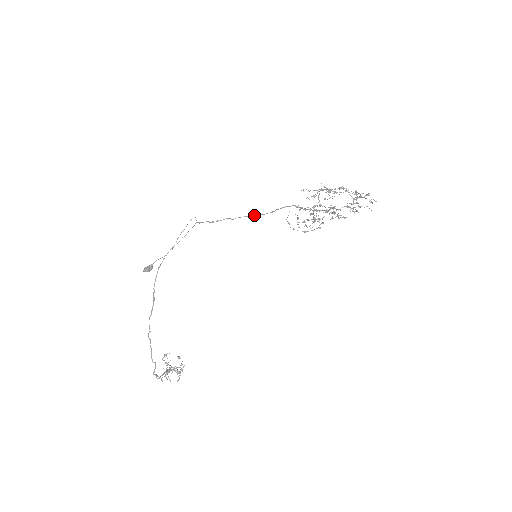
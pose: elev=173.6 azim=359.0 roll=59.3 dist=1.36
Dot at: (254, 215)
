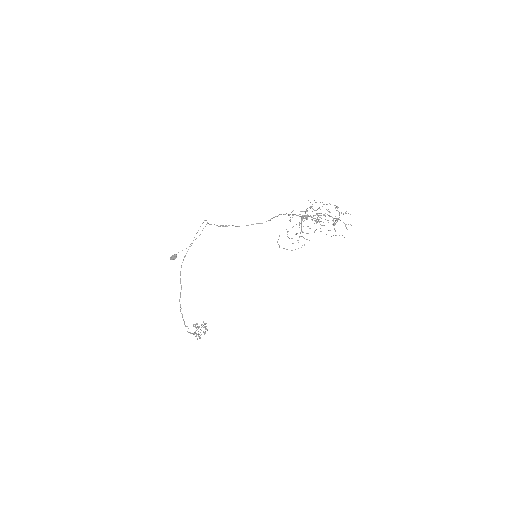
Dot at: (253, 224)
